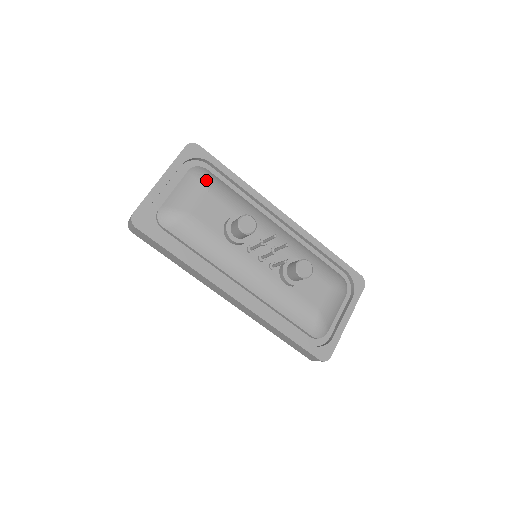
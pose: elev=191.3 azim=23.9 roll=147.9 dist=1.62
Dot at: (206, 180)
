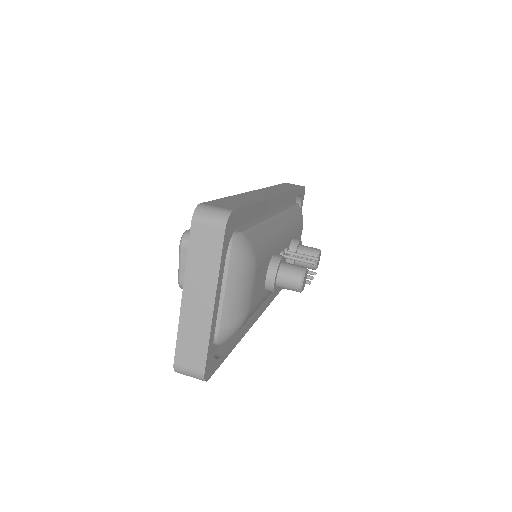
Dot at: (253, 256)
